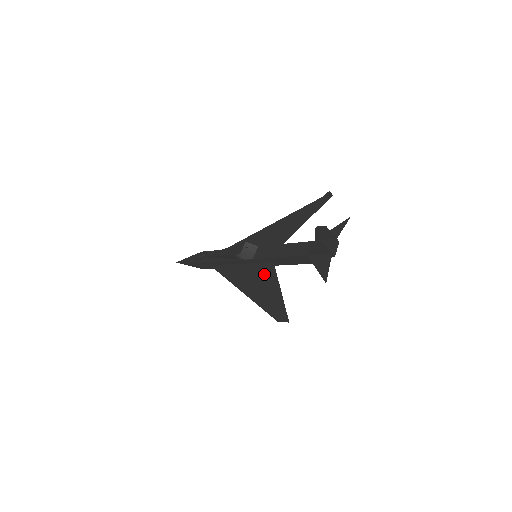
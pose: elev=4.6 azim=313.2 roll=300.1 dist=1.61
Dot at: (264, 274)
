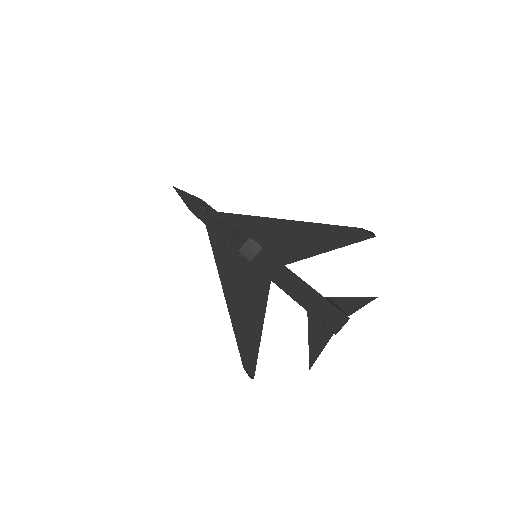
Dot at: (255, 289)
